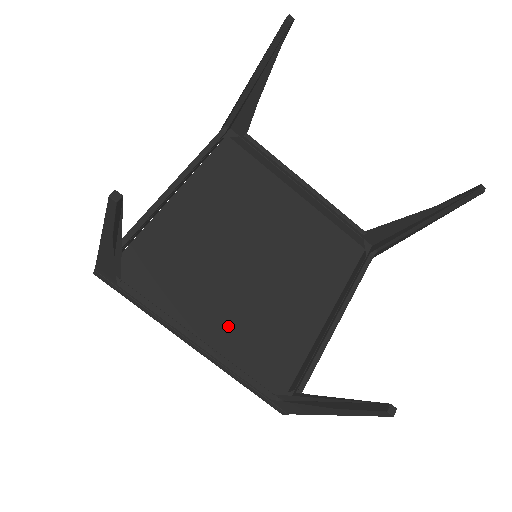
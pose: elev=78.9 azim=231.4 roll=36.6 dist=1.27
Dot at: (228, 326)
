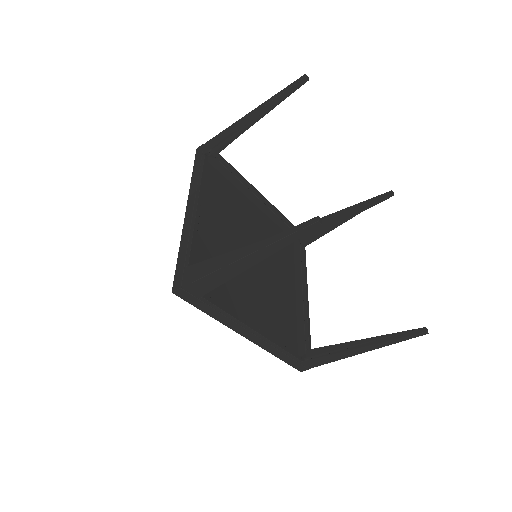
Dot at: (208, 239)
